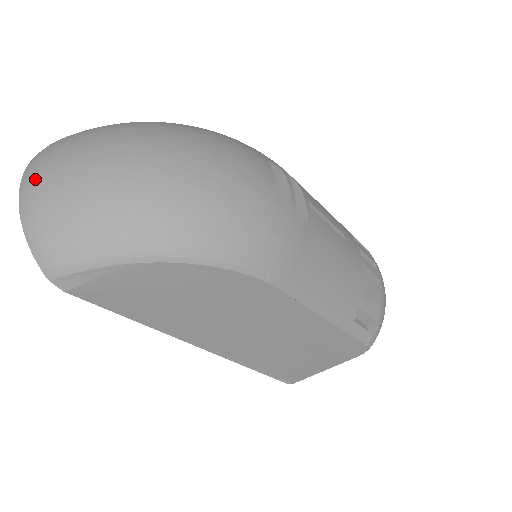
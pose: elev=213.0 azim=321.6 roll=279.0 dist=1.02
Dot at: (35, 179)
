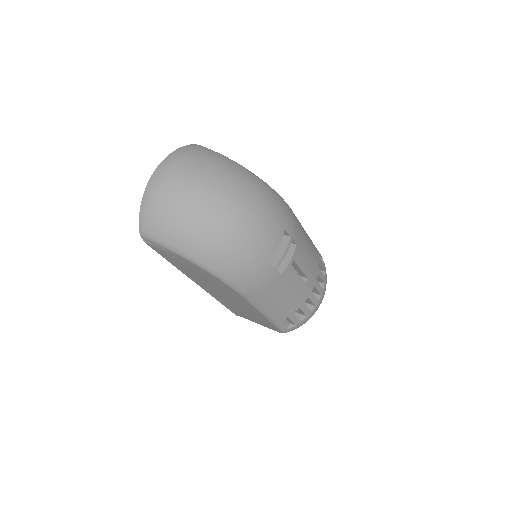
Dot at: (159, 183)
